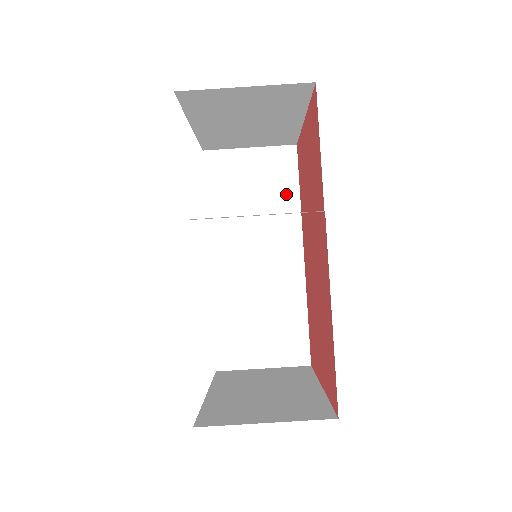
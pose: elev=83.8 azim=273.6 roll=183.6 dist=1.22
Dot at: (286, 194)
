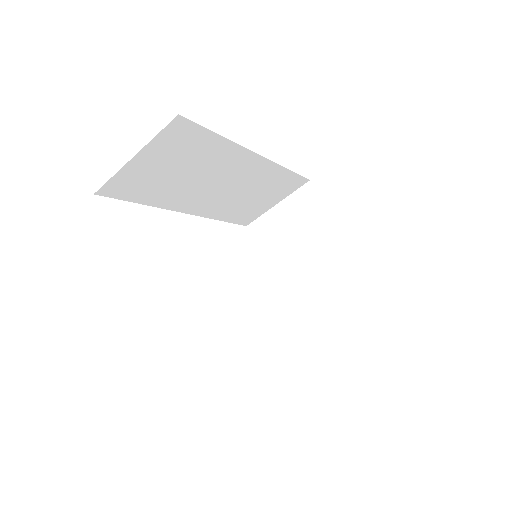
Dot at: (207, 146)
